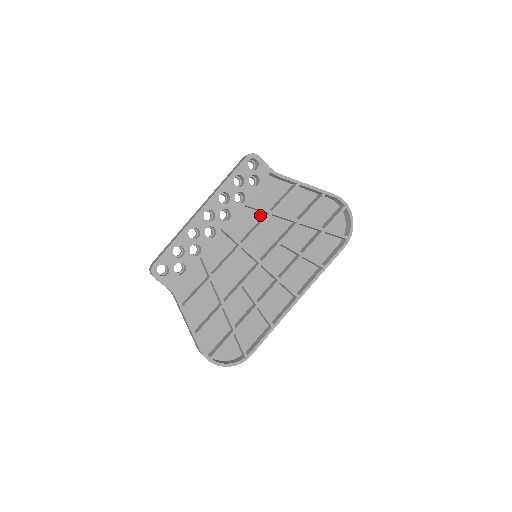
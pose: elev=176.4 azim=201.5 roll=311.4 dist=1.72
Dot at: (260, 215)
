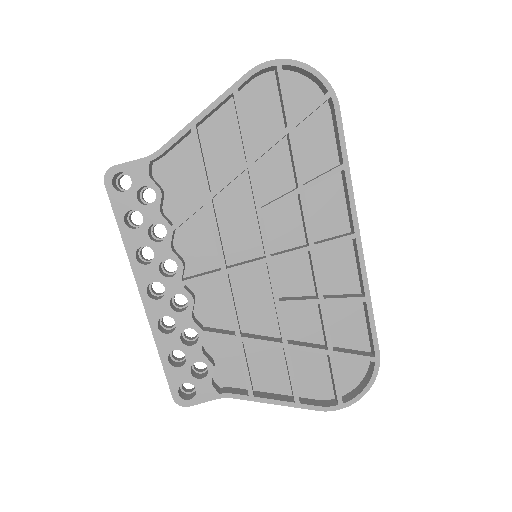
Dot at: (204, 213)
